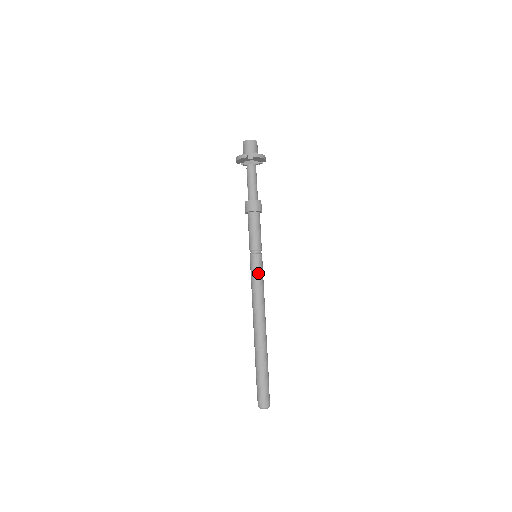
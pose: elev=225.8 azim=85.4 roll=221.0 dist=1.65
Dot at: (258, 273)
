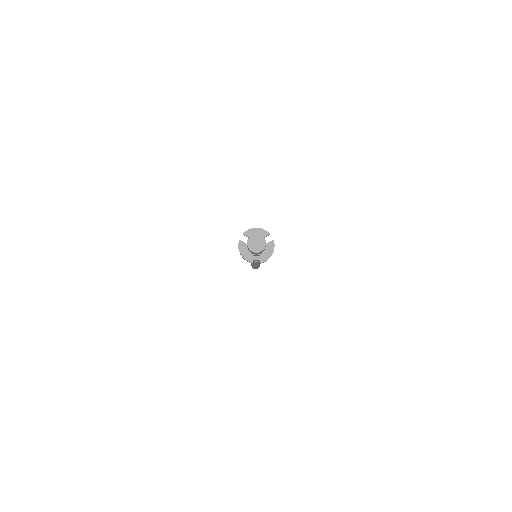
Dot at: occluded
